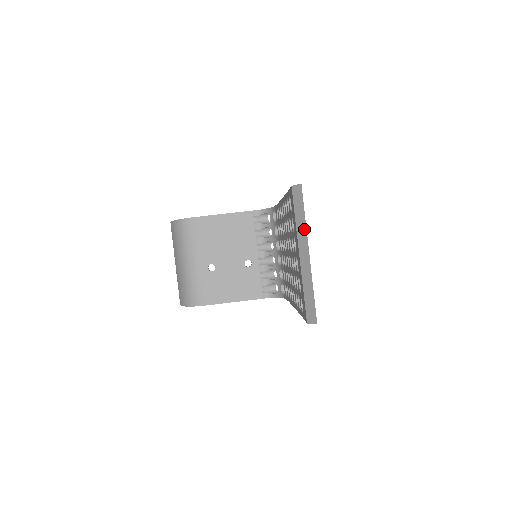
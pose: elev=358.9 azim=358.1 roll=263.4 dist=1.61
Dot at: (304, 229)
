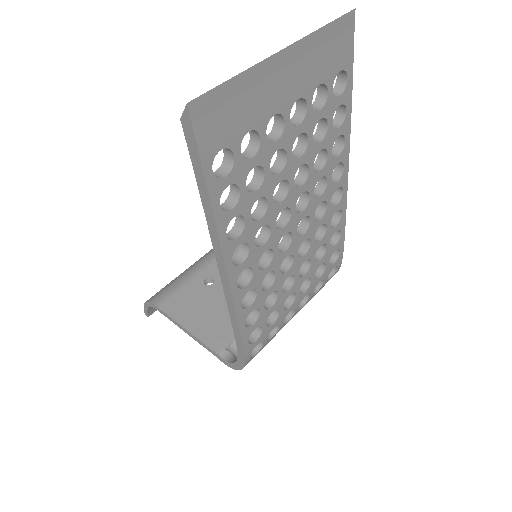
Dot at: (308, 36)
